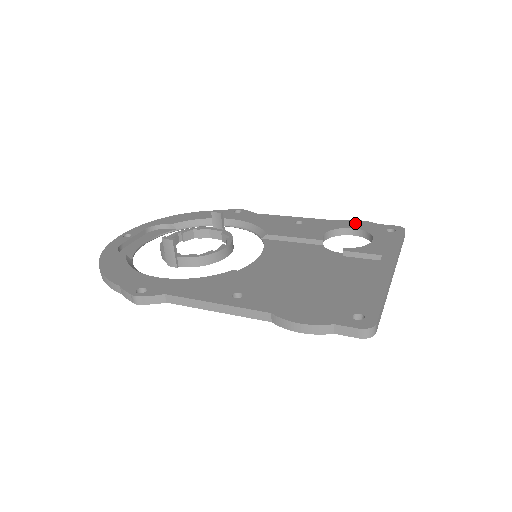
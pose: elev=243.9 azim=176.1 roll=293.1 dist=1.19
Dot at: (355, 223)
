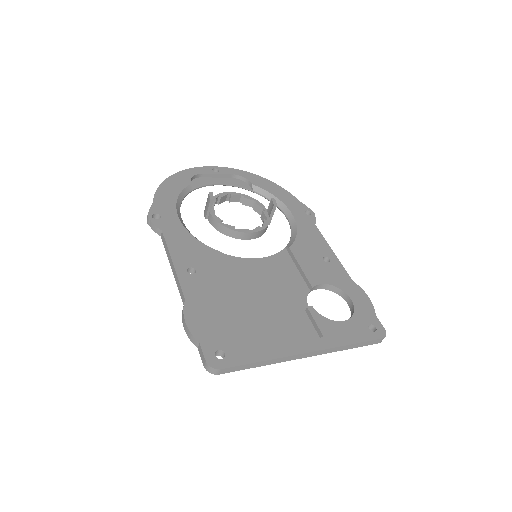
Dot at: (361, 297)
